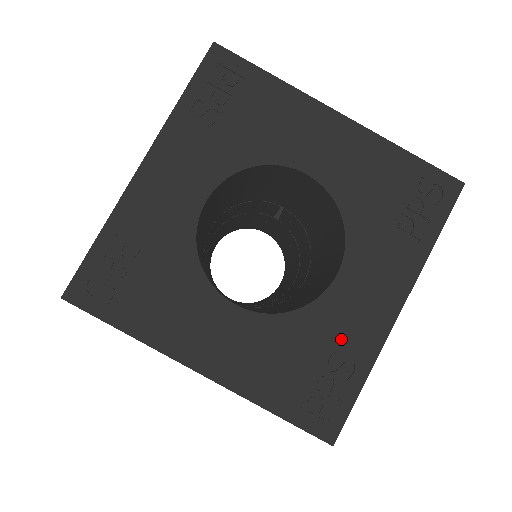
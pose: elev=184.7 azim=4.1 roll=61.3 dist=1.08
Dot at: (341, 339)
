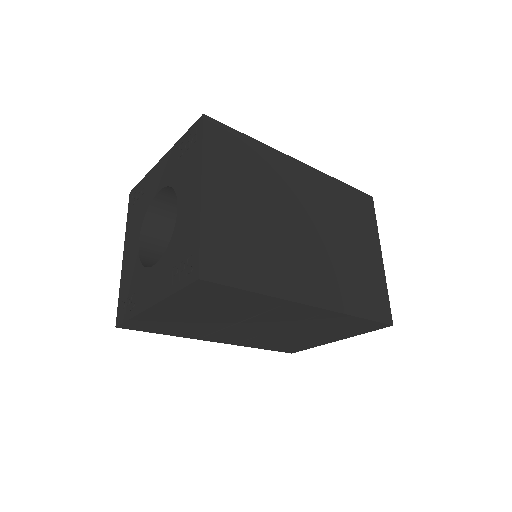
Dot at: (139, 293)
